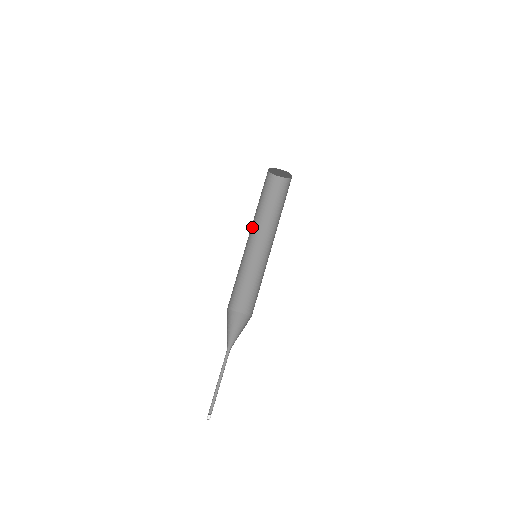
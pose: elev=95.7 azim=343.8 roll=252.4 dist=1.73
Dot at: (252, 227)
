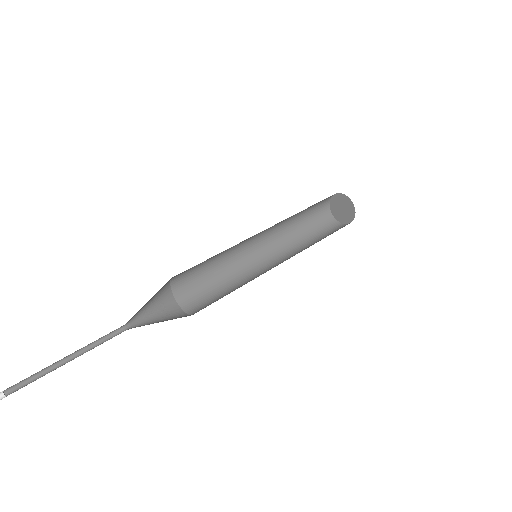
Dot at: (274, 238)
